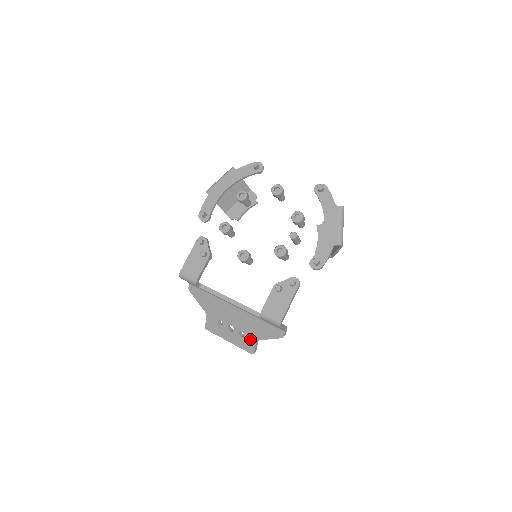
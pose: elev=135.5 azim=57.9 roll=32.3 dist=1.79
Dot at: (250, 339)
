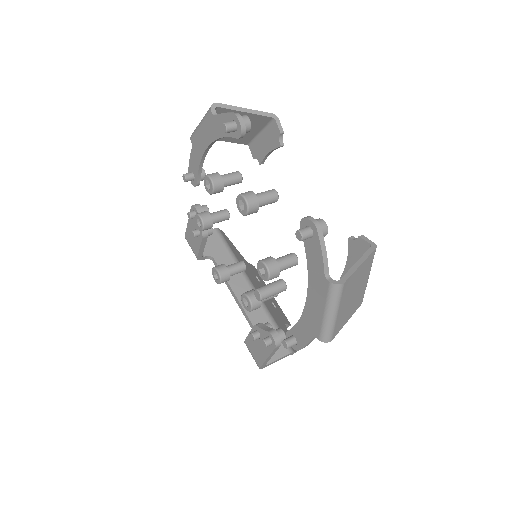
Dot at: occluded
